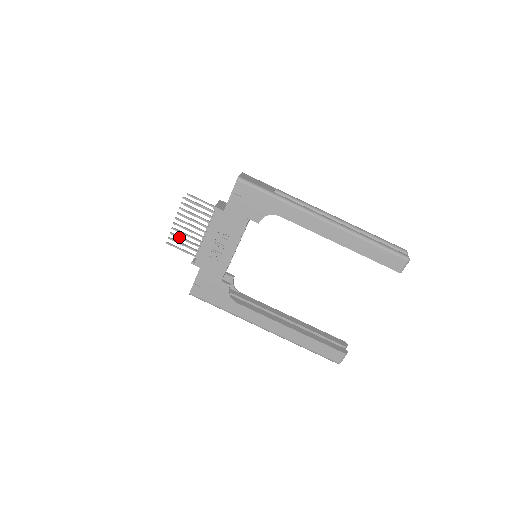
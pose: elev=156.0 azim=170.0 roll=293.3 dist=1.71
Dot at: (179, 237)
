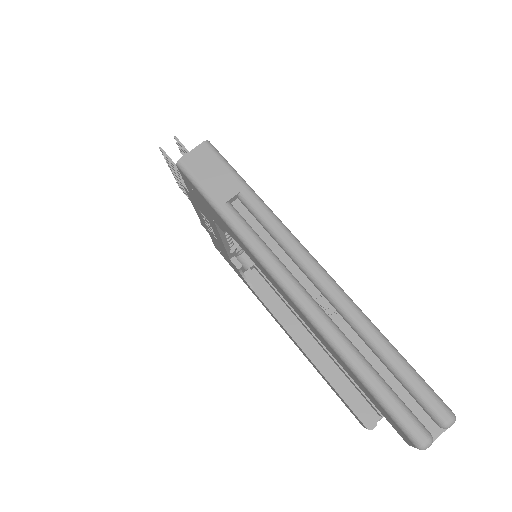
Dot at: (183, 188)
